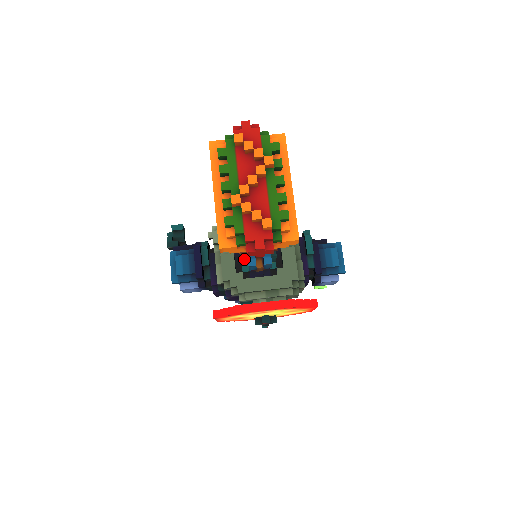
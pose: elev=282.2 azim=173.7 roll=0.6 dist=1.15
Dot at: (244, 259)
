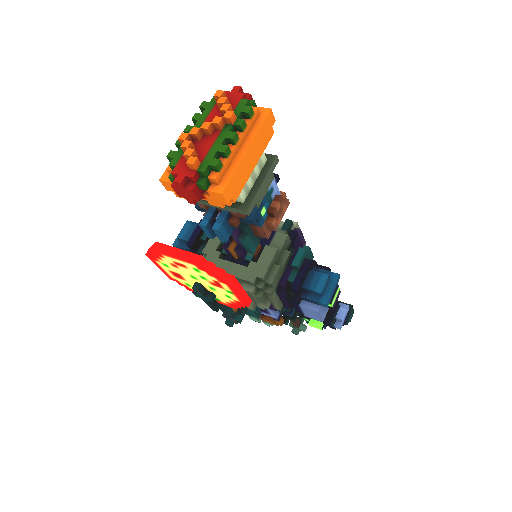
Dot at: occluded
